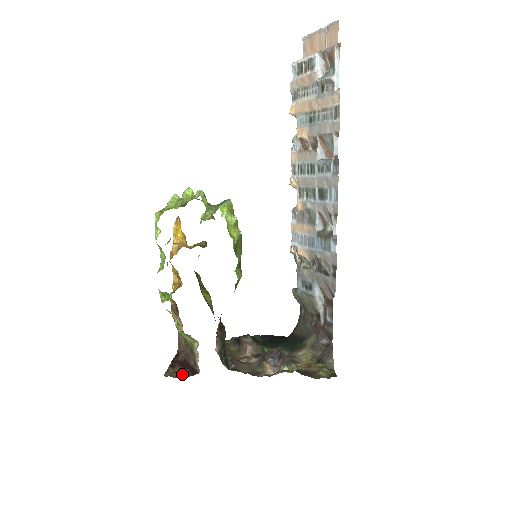
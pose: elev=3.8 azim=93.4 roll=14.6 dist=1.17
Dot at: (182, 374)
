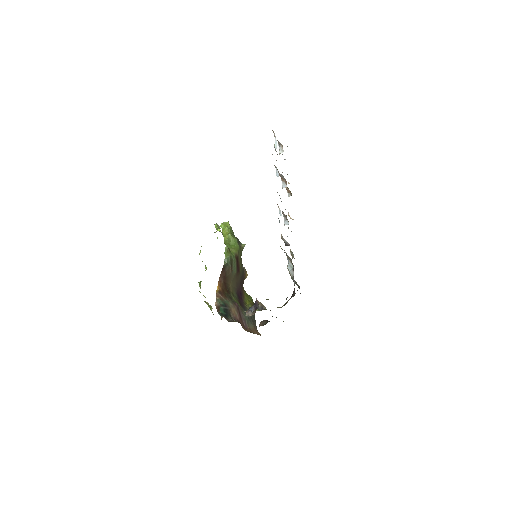
Dot at: occluded
